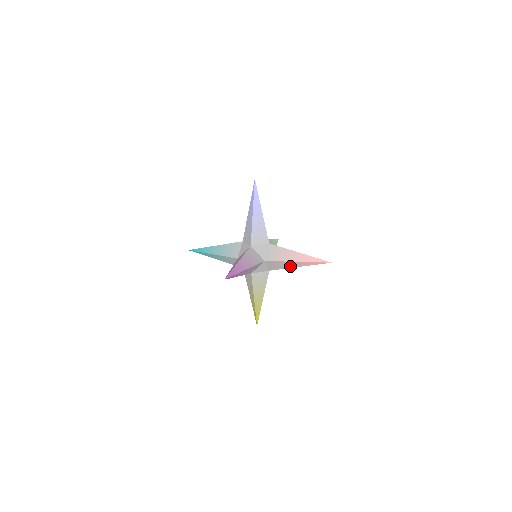
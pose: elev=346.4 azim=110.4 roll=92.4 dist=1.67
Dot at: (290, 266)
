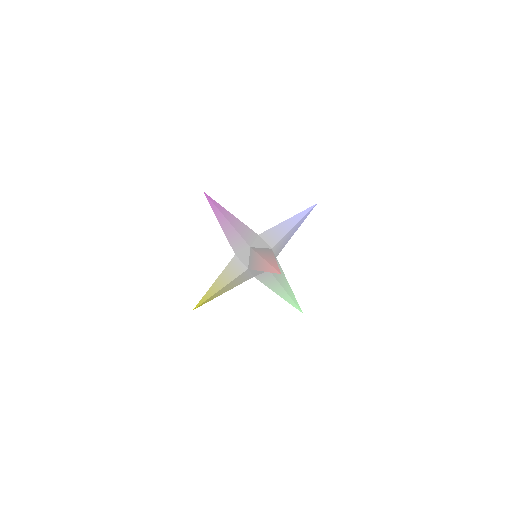
Dot at: (259, 267)
